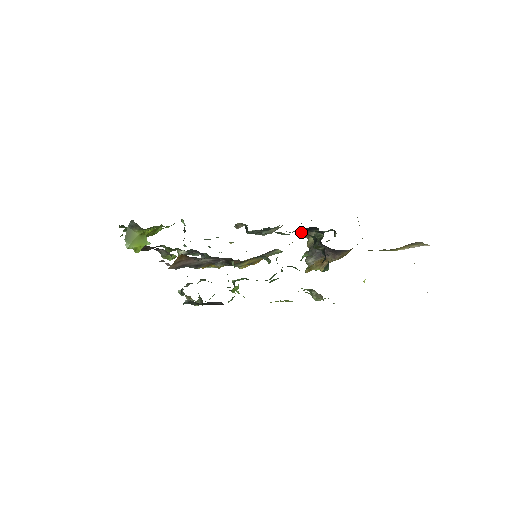
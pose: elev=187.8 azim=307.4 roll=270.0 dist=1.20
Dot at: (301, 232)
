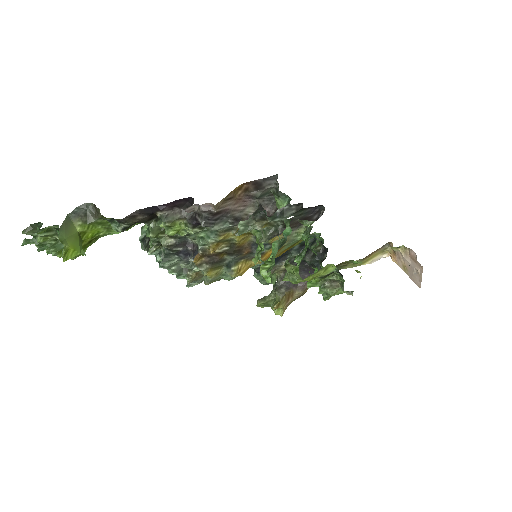
Dot at: occluded
